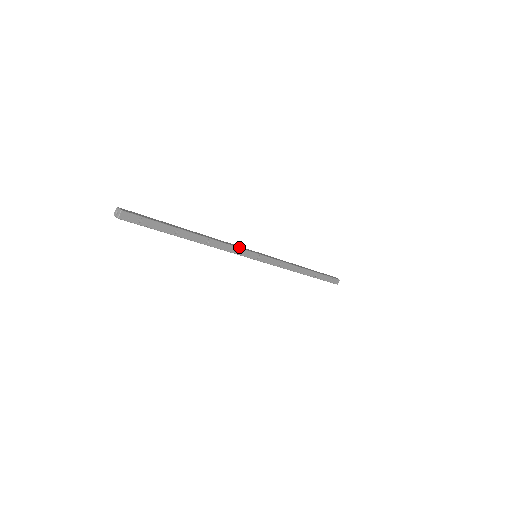
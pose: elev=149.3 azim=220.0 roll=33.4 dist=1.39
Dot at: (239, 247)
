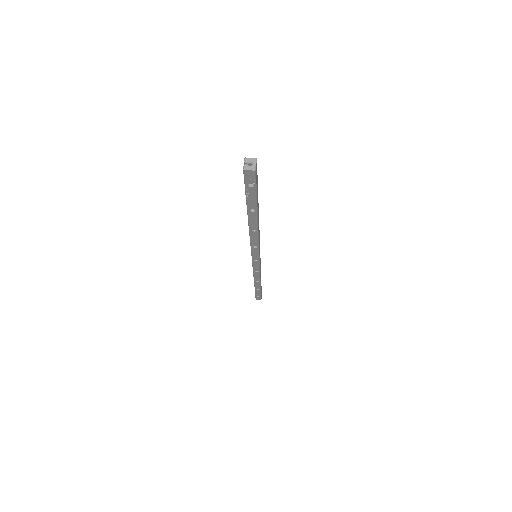
Dot at: occluded
